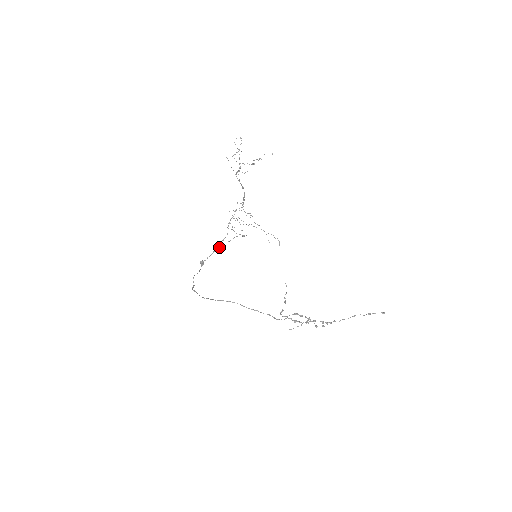
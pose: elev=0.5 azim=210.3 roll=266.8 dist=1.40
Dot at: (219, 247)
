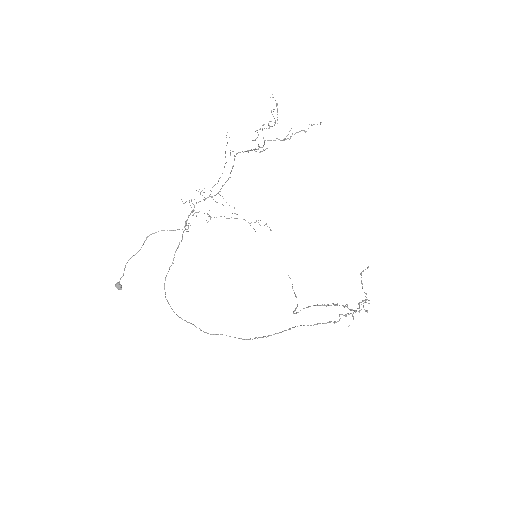
Dot at: (133, 255)
